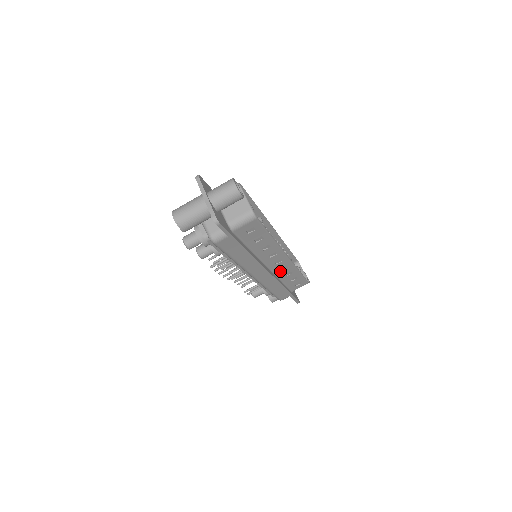
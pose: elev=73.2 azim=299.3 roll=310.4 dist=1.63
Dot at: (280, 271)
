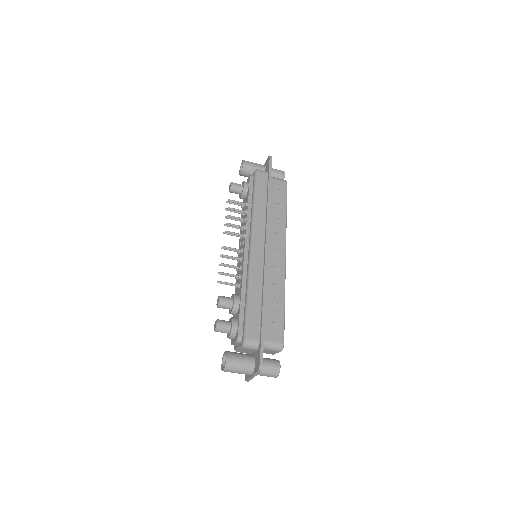
Dot at: occluded
